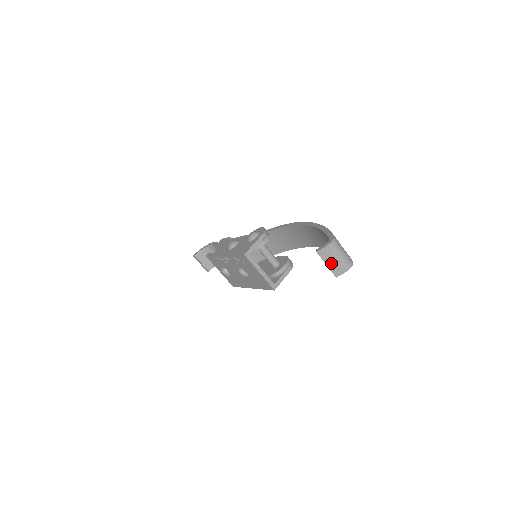
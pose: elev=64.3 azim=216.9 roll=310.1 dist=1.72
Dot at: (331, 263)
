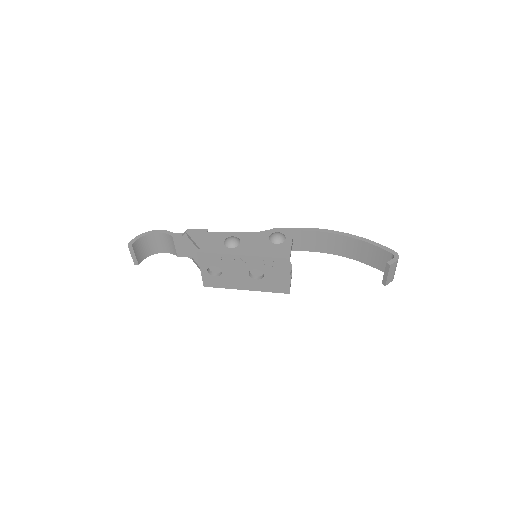
Dot at: (390, 274)
